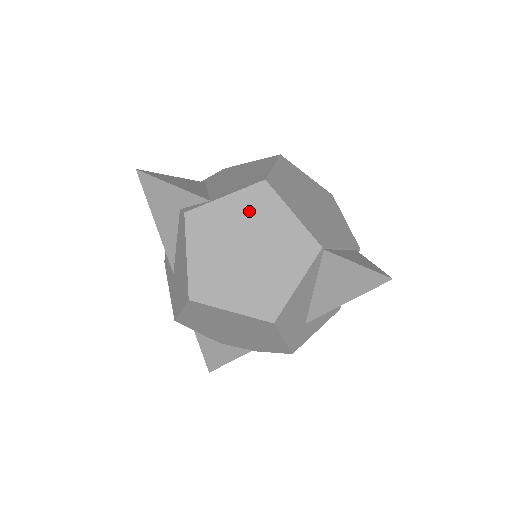
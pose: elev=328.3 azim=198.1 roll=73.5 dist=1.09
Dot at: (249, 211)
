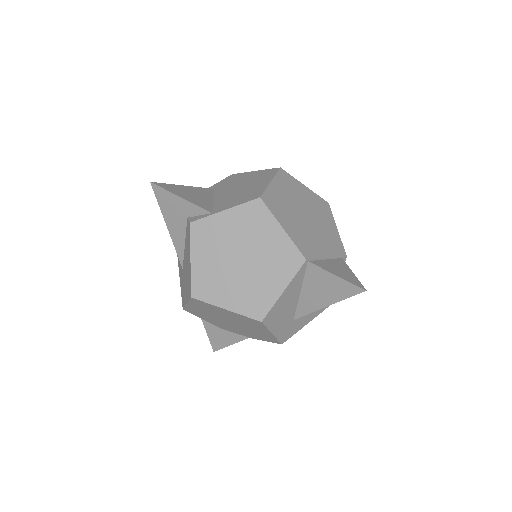
Dot at: (245, 224)
